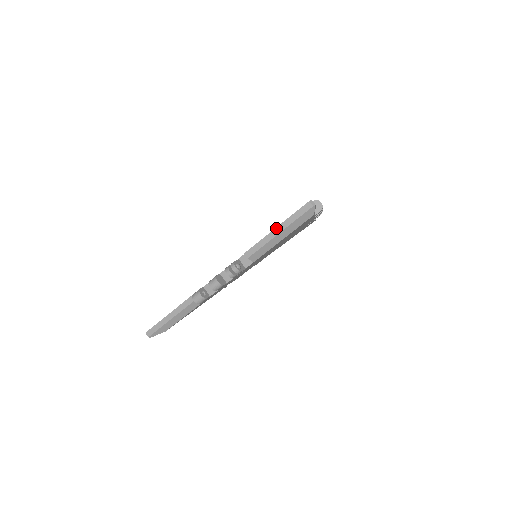
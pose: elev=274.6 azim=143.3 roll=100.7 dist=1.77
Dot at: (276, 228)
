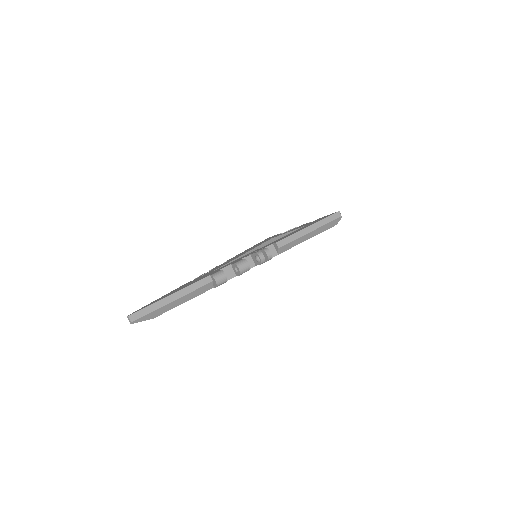
Dot at: (310, 226)
